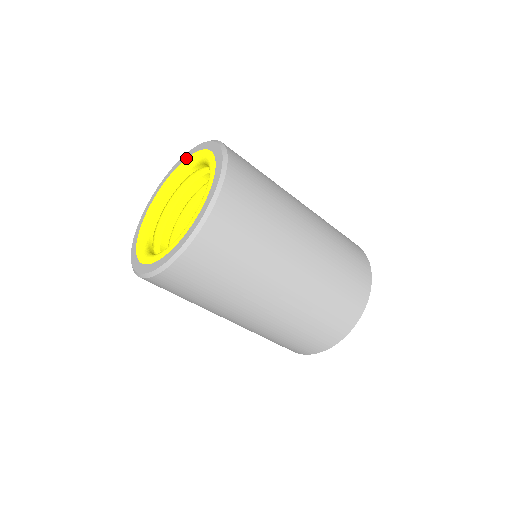
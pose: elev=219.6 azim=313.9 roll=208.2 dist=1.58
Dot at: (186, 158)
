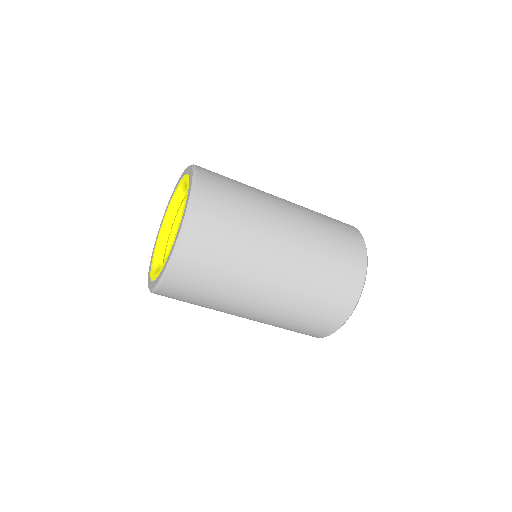
Dot at: (175, 190)
